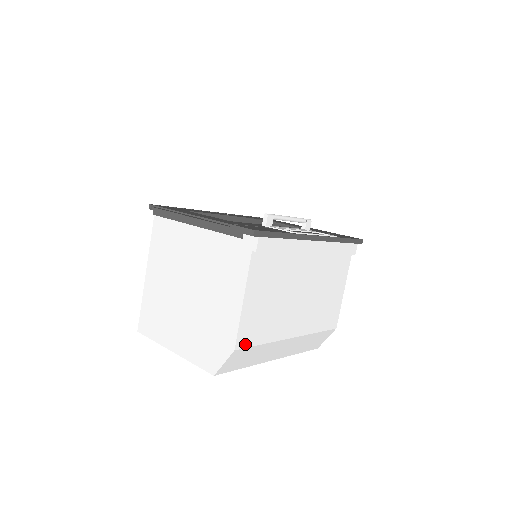
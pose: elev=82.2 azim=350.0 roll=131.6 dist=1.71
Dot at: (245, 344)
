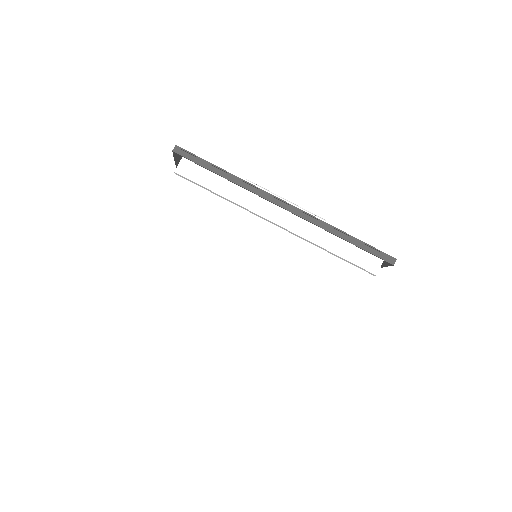
Dot at: (137, 282)
